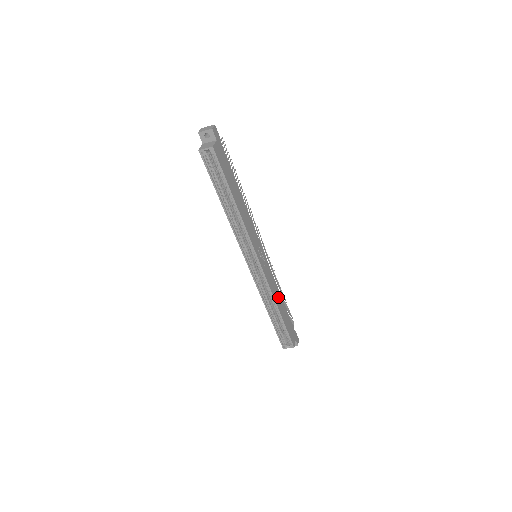
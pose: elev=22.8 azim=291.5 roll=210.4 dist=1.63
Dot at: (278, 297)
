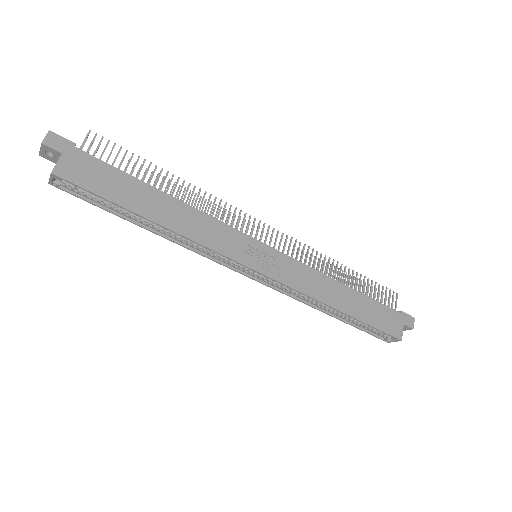
Dot at: (330, 290)
